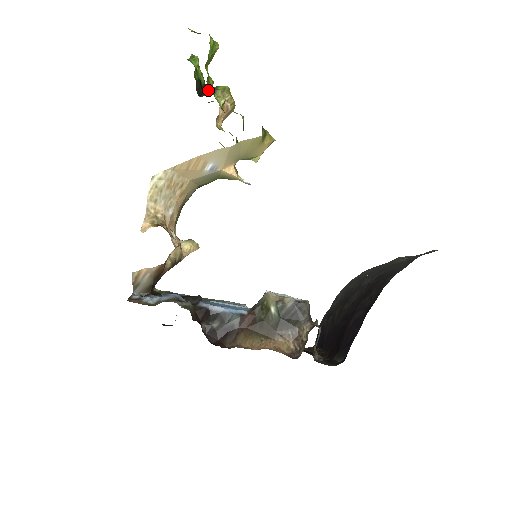
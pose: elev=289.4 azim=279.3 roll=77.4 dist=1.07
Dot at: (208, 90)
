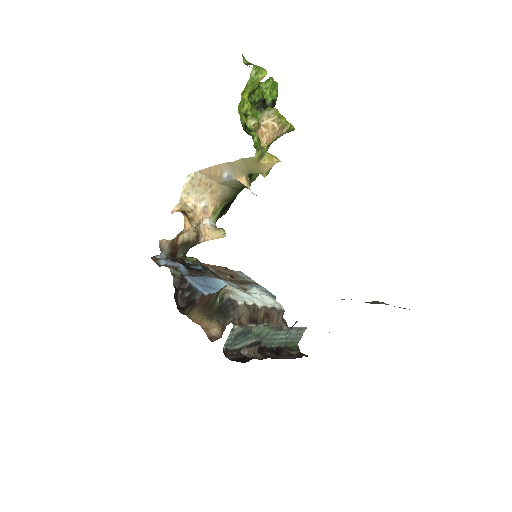
Dot at: occluded
